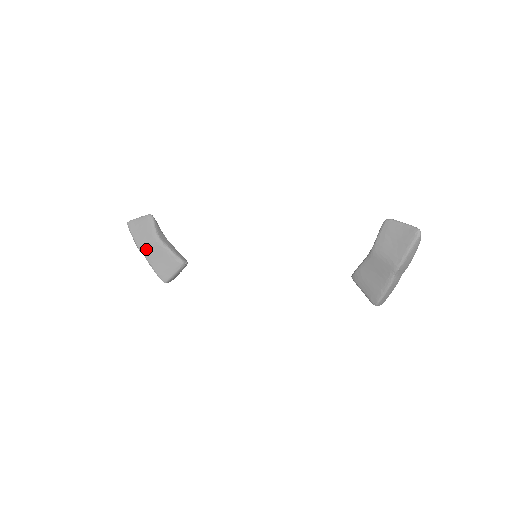
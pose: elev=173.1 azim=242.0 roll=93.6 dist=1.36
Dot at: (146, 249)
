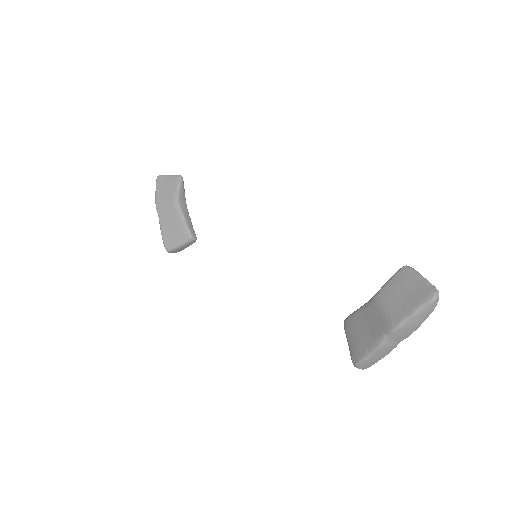
Dot at: (162, 209)
